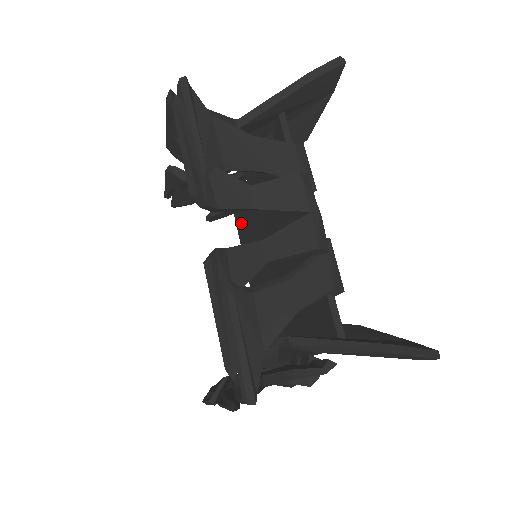
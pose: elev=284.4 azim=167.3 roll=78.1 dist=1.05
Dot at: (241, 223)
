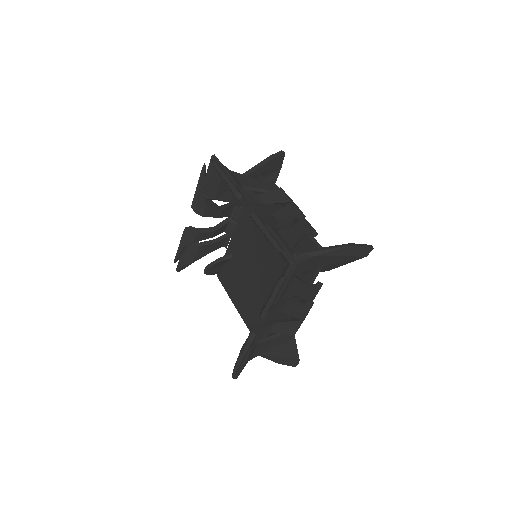
Dot at: (226, 274)
